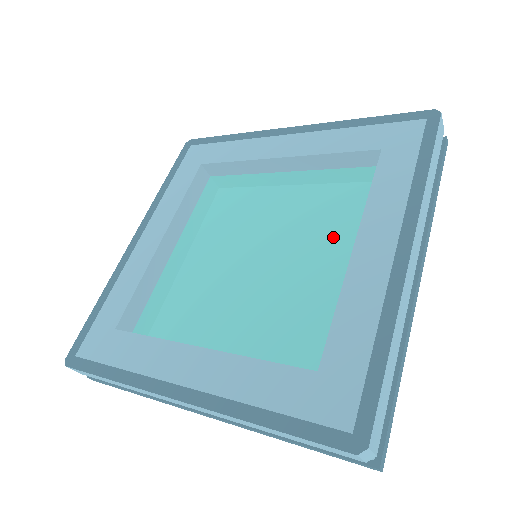
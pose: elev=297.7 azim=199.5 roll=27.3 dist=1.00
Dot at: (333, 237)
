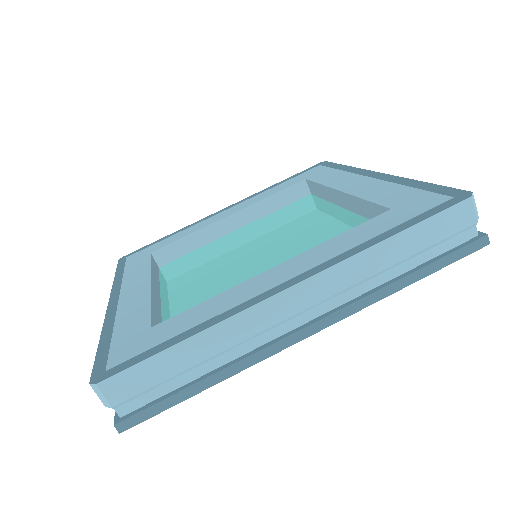
Dot at: occluded
